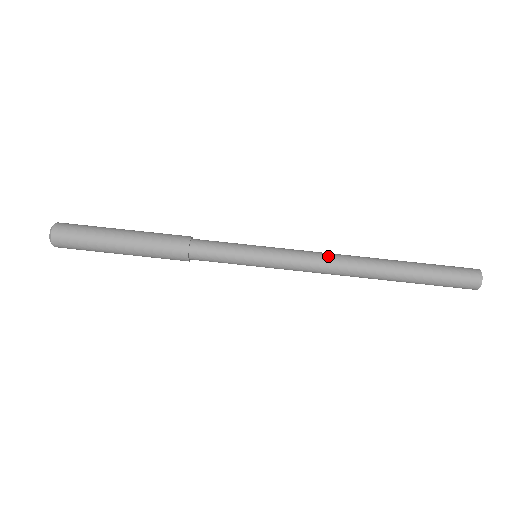
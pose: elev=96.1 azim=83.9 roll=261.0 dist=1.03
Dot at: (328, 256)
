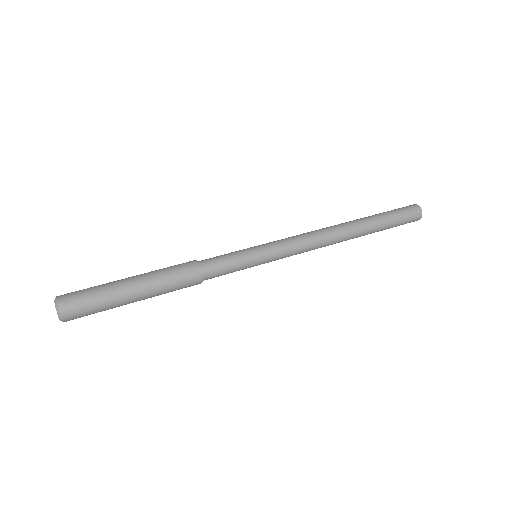
Dot at: (310, 232)
